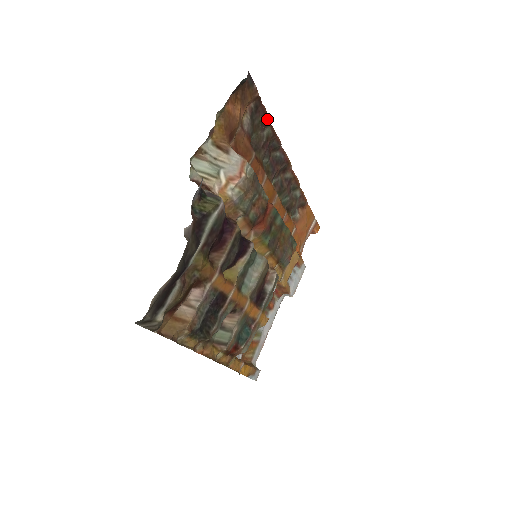
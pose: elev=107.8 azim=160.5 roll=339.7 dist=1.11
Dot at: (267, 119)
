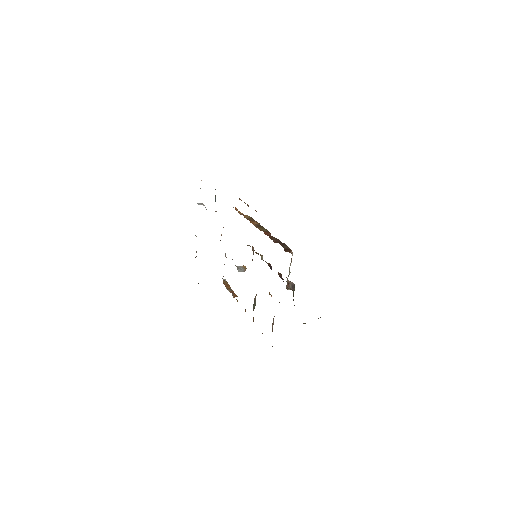
Dot at: occluded
